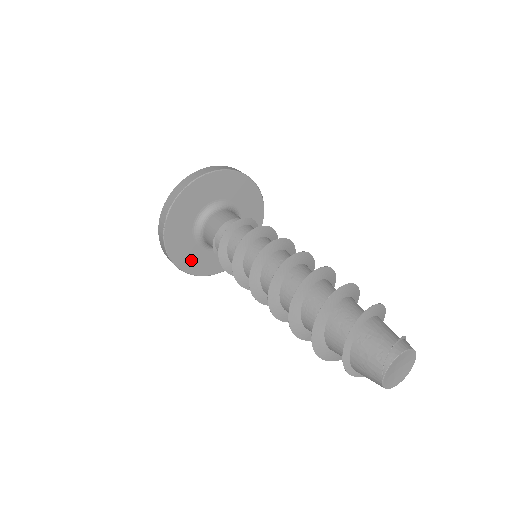
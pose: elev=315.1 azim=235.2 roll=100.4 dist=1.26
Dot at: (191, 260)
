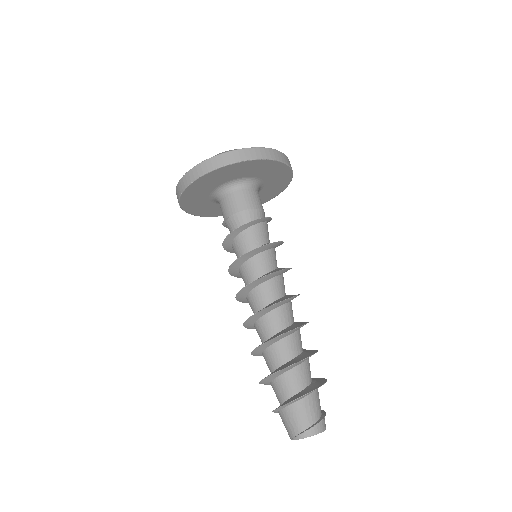
Dot at: (202, 209)
